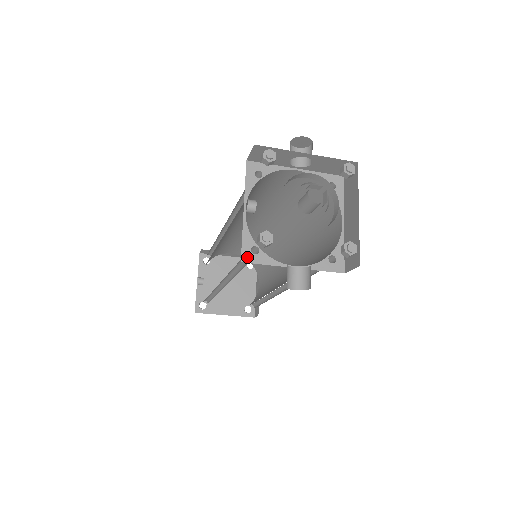
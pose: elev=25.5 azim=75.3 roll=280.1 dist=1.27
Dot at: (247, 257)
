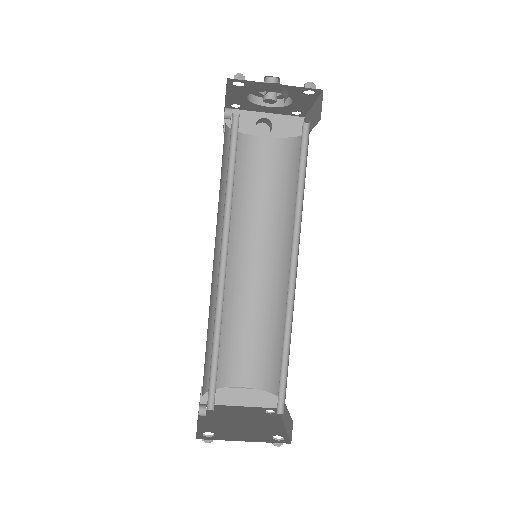
Dot at: occluded
